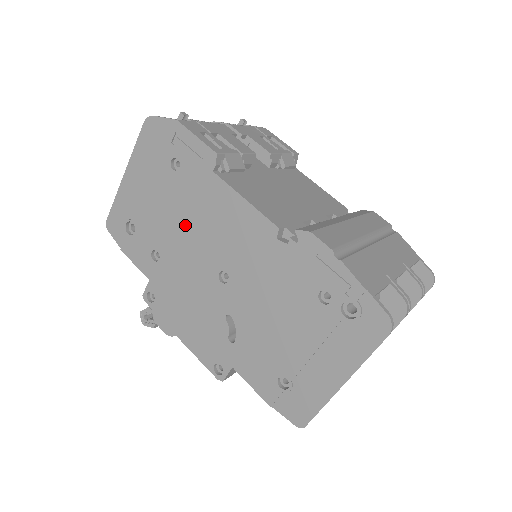
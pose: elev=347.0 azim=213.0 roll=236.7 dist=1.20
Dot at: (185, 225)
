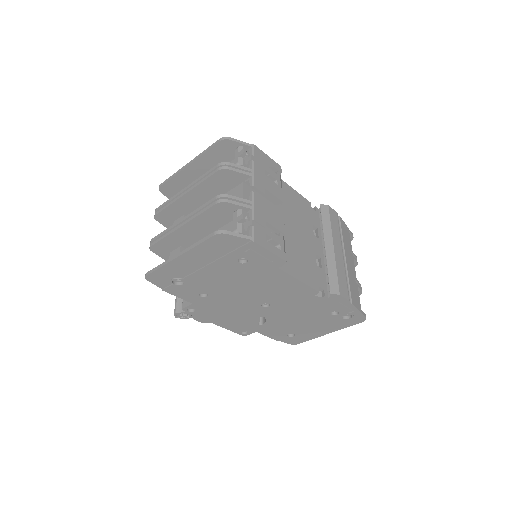
Dot at: (240, 286)
